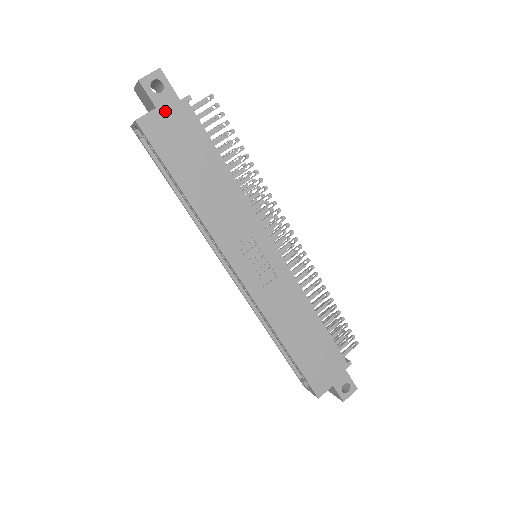
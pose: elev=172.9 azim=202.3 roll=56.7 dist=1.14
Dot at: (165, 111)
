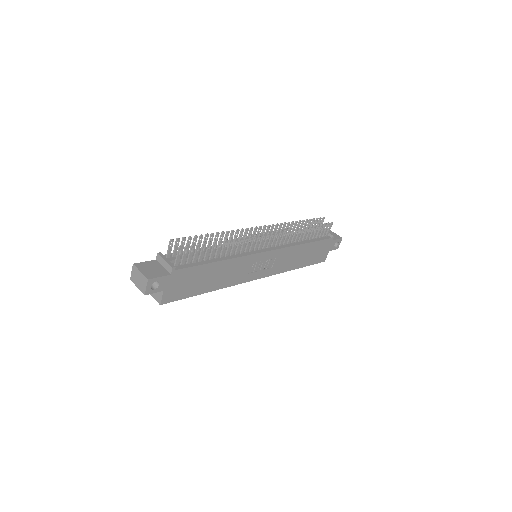
Dot at: (169, 286)
